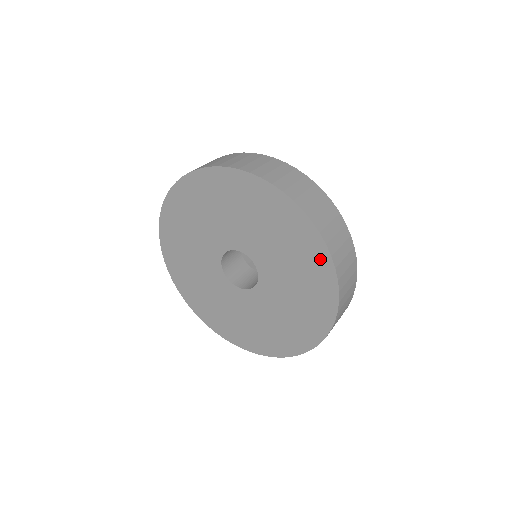
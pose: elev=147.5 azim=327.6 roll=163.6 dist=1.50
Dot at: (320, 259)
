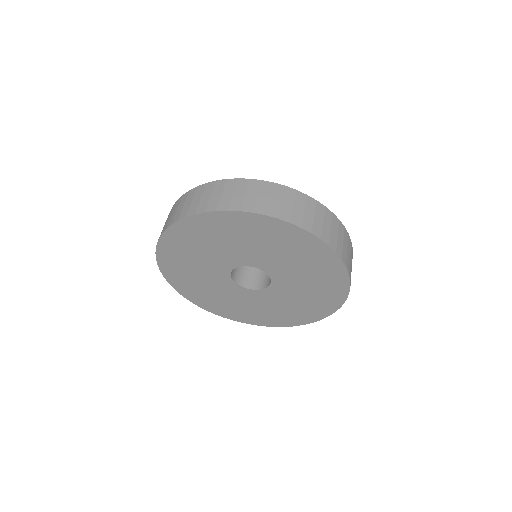
Dot at: (334, 301)
